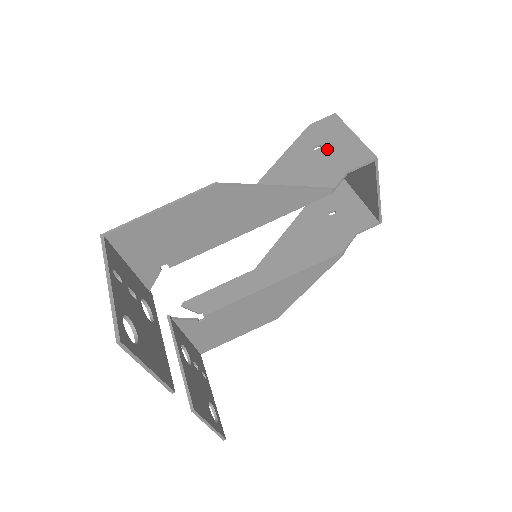
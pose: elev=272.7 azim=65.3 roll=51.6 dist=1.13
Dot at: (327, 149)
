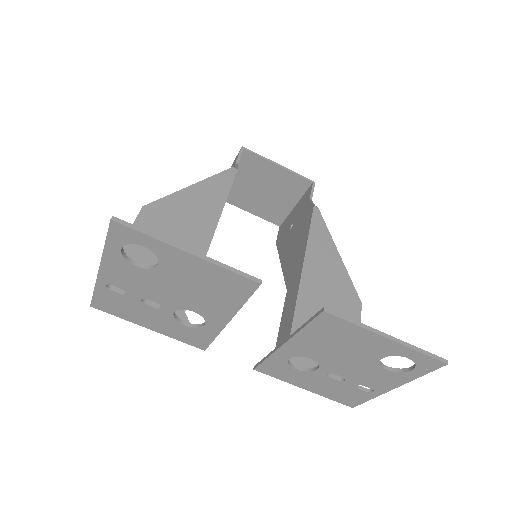
Dot at: occluded
